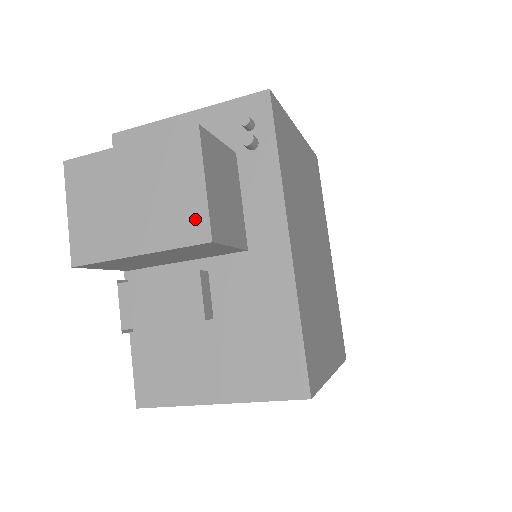
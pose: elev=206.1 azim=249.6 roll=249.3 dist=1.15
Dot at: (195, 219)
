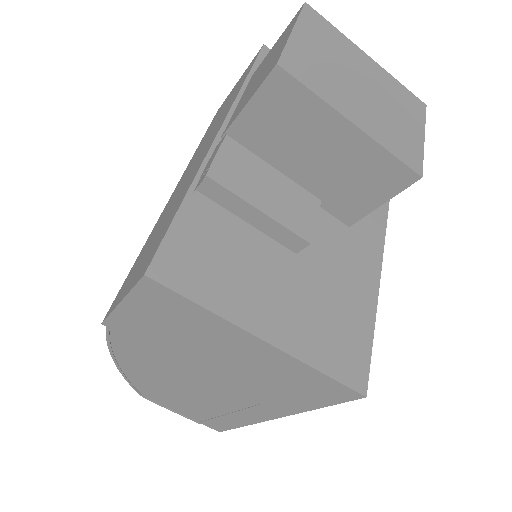
Dot at: (412, 151)
